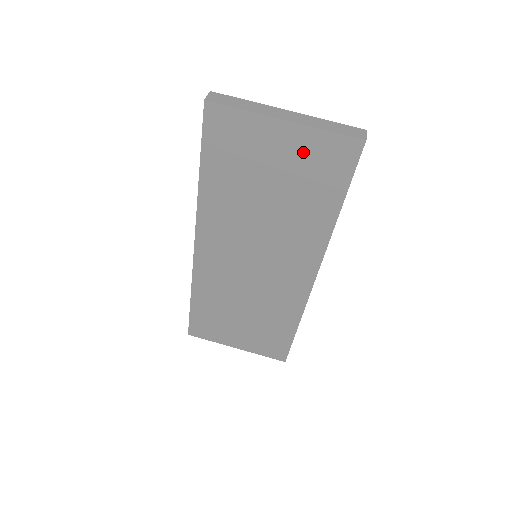
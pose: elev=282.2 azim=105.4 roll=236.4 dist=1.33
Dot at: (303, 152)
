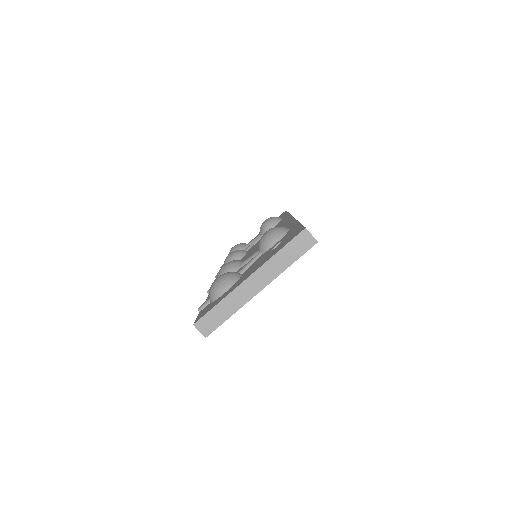
Dot at: occluded
